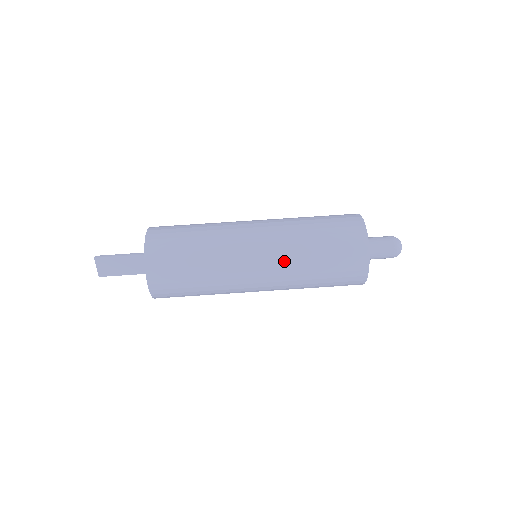
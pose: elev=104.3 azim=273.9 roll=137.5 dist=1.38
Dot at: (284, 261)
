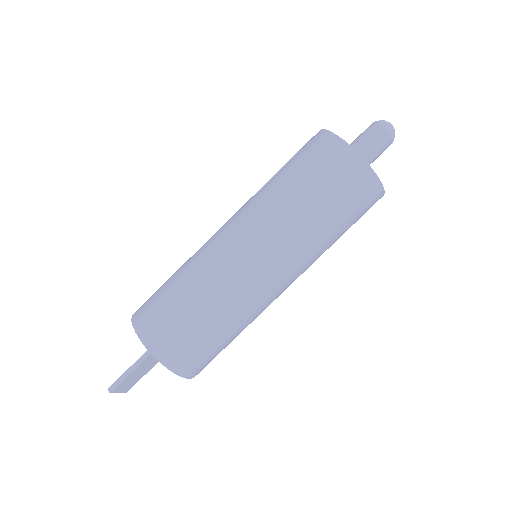
Dot at: (303, 259)
